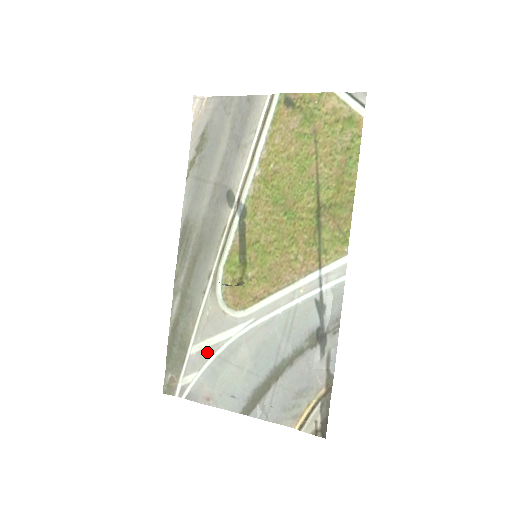
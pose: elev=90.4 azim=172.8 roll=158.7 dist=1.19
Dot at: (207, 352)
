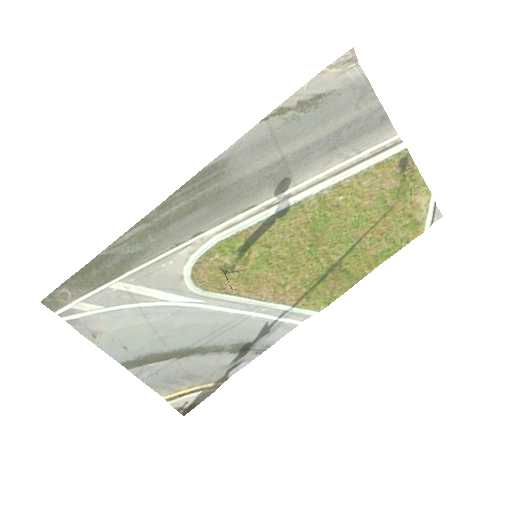
Dot at: (131, 297)
